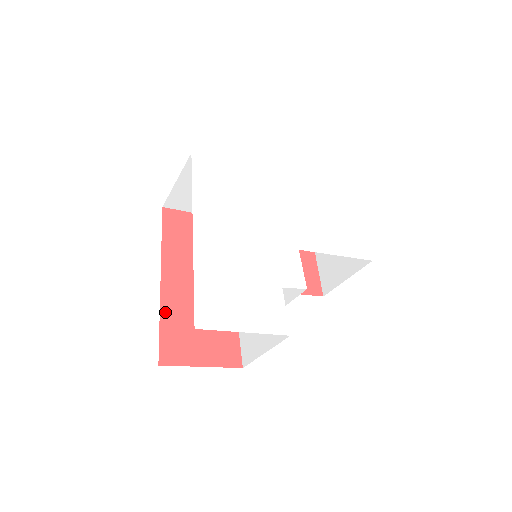
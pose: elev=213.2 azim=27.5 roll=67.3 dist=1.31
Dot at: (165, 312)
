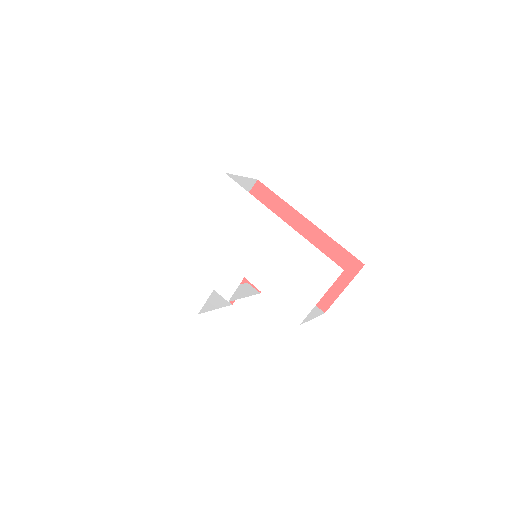
Dot at: occluded
